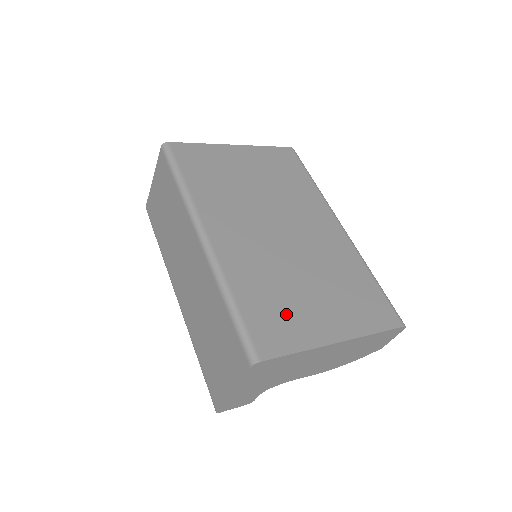
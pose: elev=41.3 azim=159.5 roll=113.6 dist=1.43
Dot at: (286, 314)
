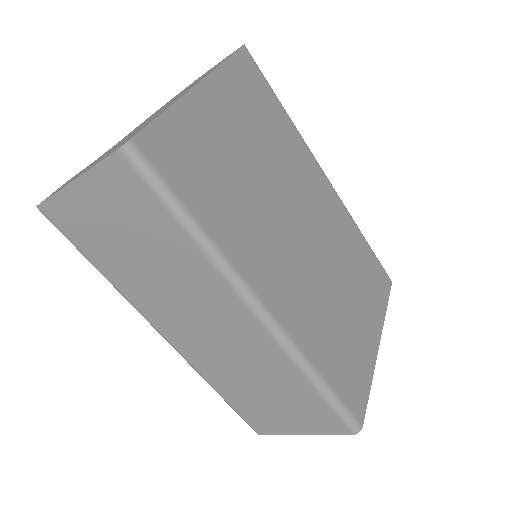
Dot at: (351, 353)
